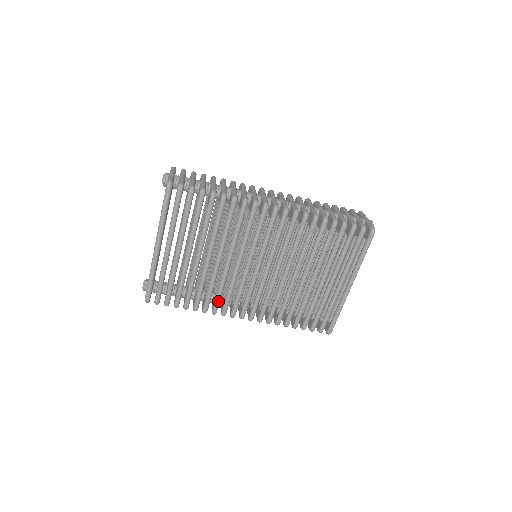
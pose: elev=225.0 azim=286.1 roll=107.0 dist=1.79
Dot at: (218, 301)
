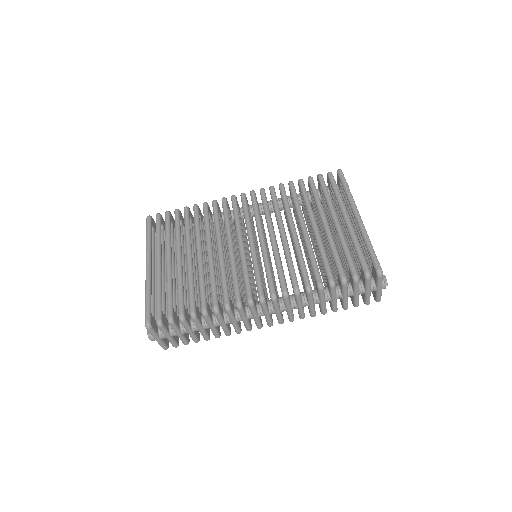
Dot at: (225, 289)
